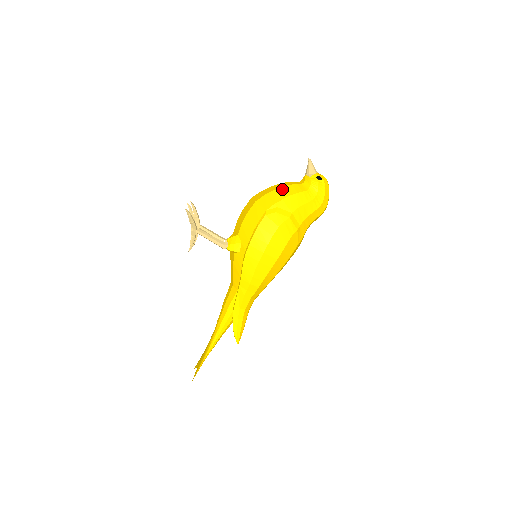
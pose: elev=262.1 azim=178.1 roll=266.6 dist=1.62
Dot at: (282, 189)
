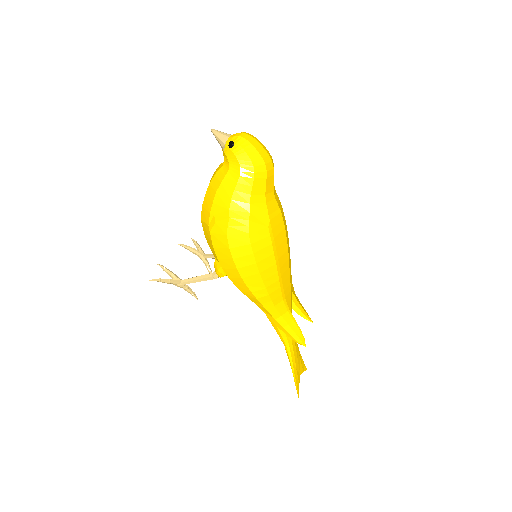
Dot at: (209, 189)
